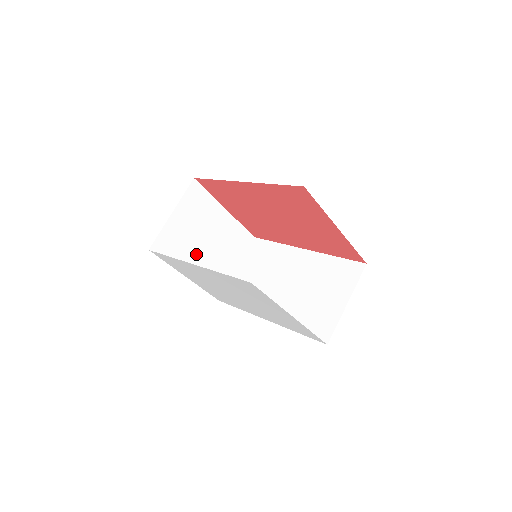
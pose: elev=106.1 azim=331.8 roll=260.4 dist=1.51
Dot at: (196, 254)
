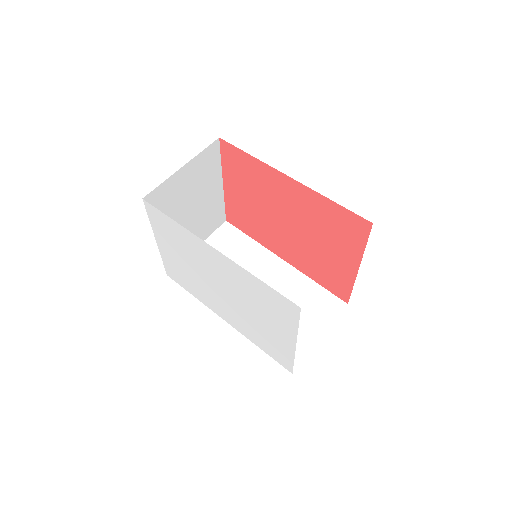
Dot at: (176, 219)
